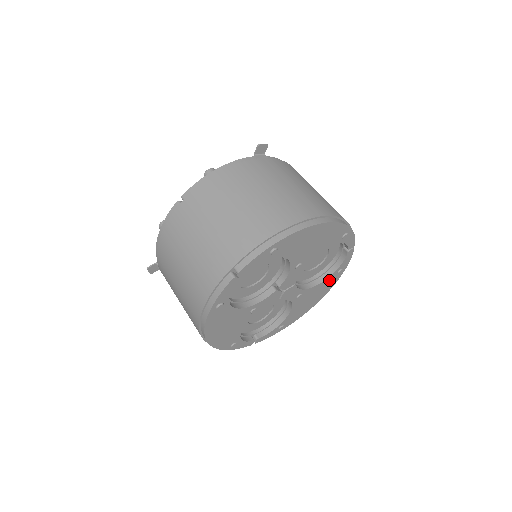
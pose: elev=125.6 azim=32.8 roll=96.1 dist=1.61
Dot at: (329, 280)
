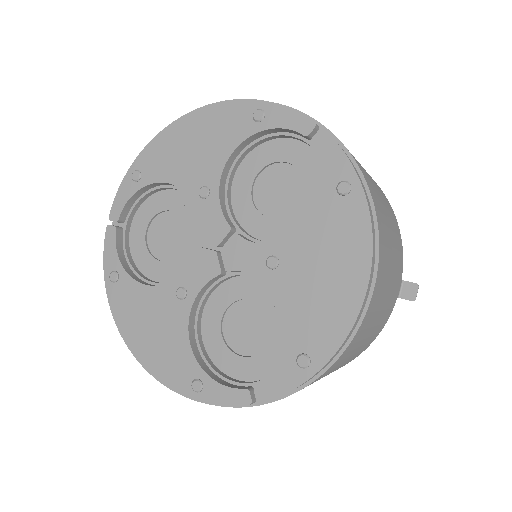
Dot at: (334, 216)
